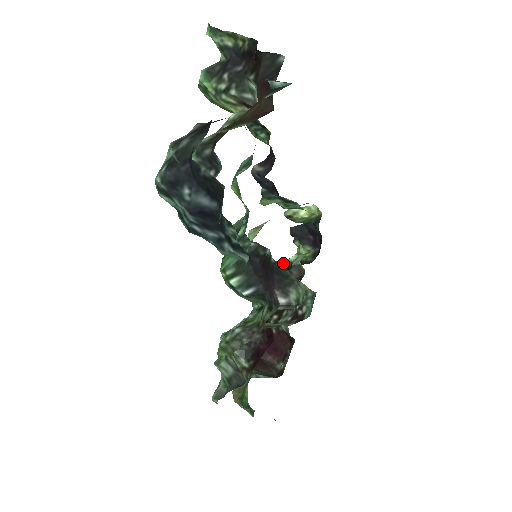
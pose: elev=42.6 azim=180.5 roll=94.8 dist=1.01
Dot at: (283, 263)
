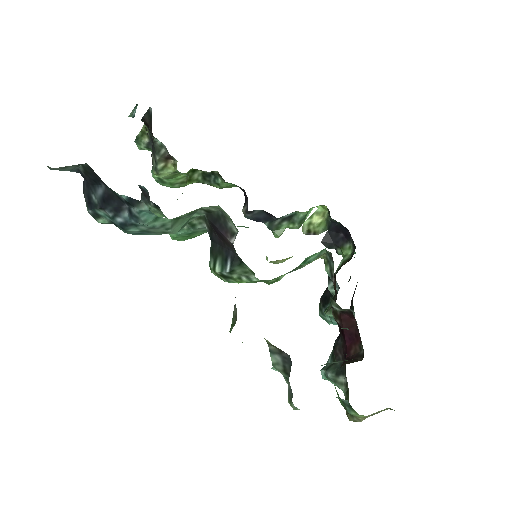
Dot at: occluded
